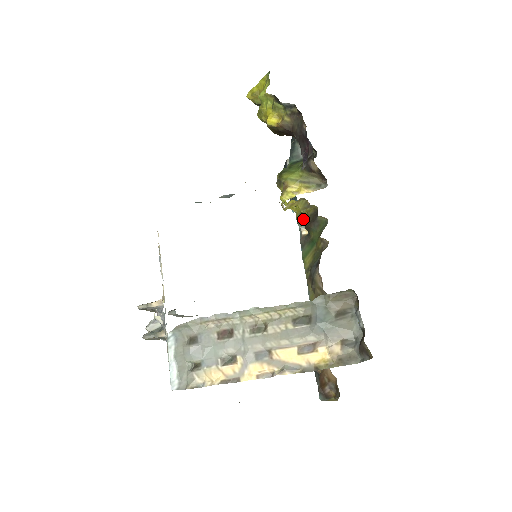
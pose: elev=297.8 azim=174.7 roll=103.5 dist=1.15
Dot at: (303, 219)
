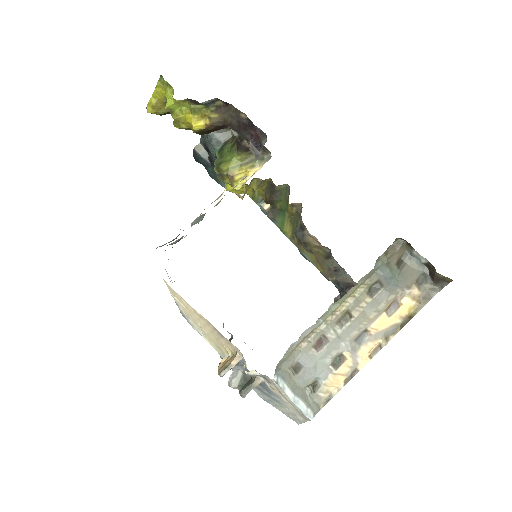
Dot at: (259, 196)
